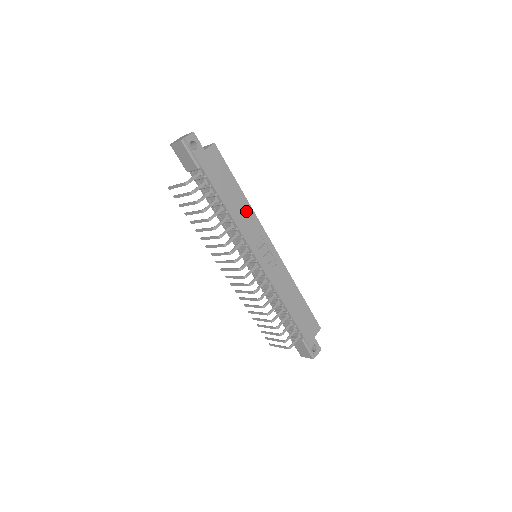
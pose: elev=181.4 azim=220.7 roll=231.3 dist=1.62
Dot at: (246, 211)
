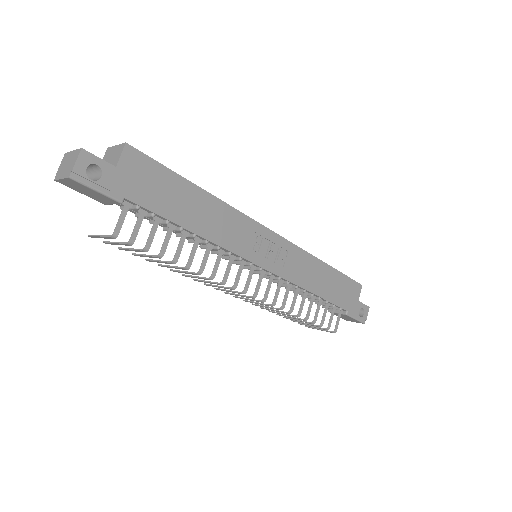
Dot at: (220, 214)
